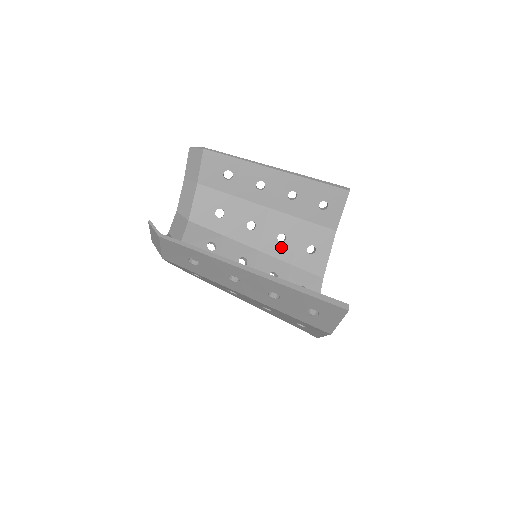
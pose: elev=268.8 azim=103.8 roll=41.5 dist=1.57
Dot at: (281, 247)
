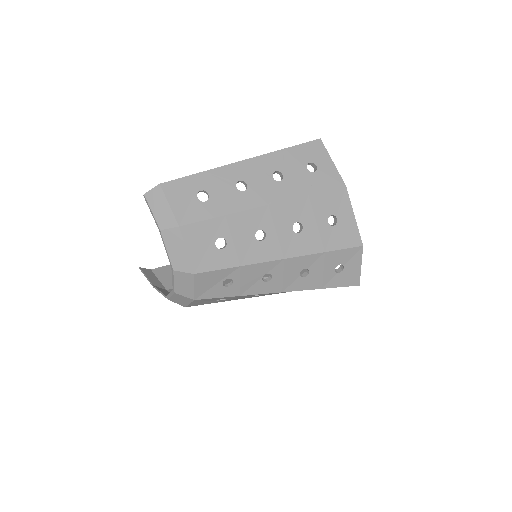
Dot at: occluded
